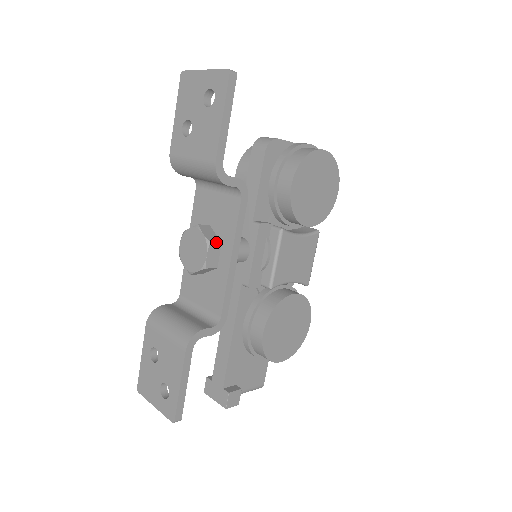
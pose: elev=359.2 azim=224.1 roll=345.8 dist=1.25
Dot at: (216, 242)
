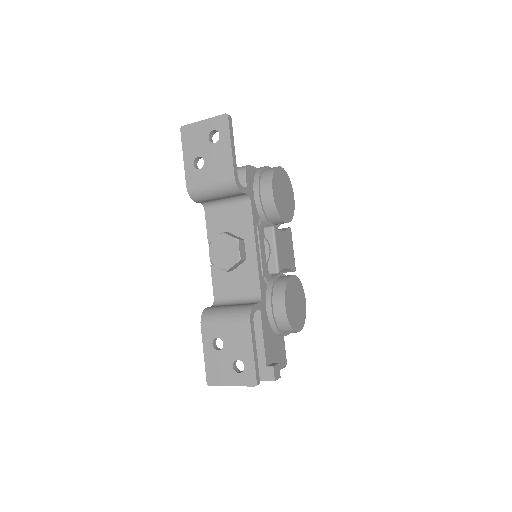
Dot at: (241, 239)
